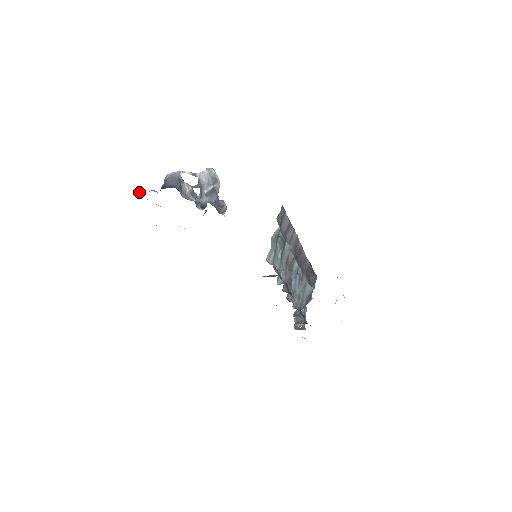
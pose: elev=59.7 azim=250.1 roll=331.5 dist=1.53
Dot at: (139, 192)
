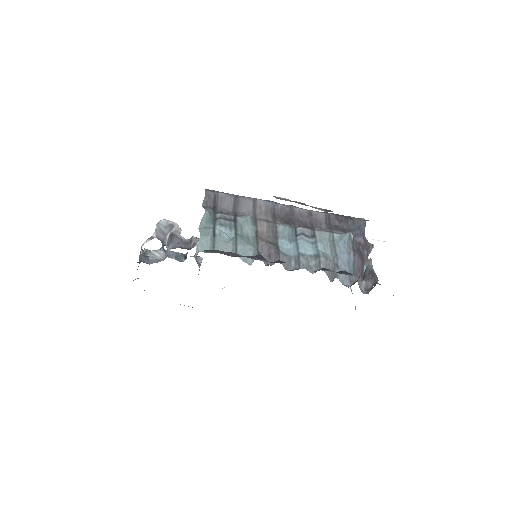
Dot at: occluded
